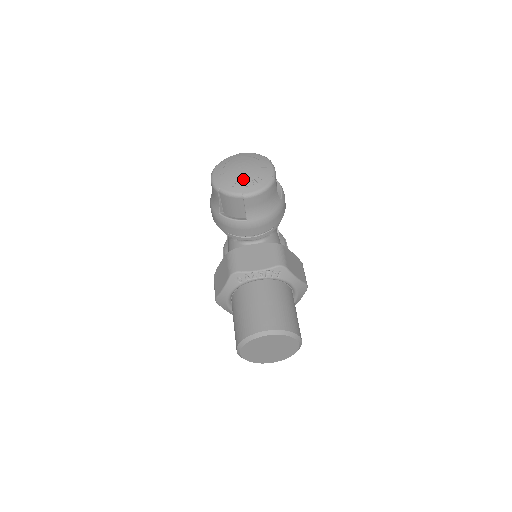
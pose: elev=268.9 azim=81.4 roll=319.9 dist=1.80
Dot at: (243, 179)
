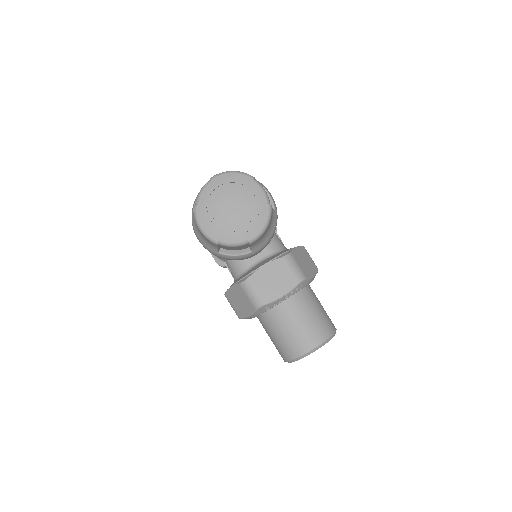
Dot at: (240, 223)
